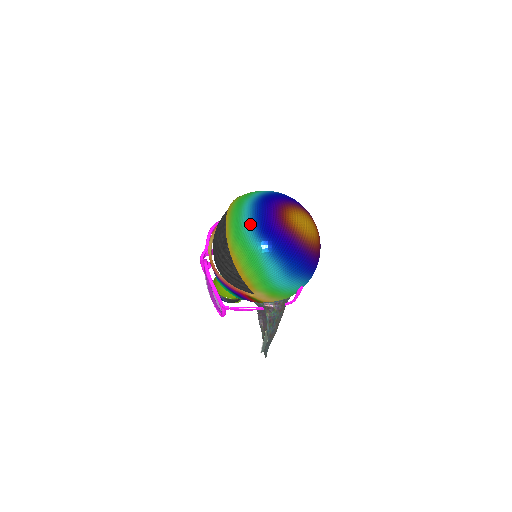
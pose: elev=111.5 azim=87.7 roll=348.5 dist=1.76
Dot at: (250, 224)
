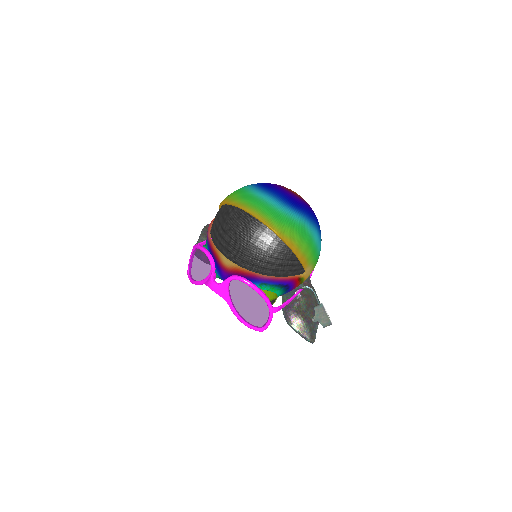
Dot at: (281, 204)
